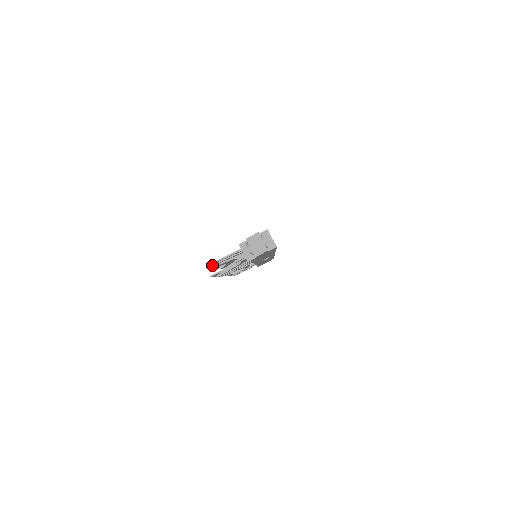
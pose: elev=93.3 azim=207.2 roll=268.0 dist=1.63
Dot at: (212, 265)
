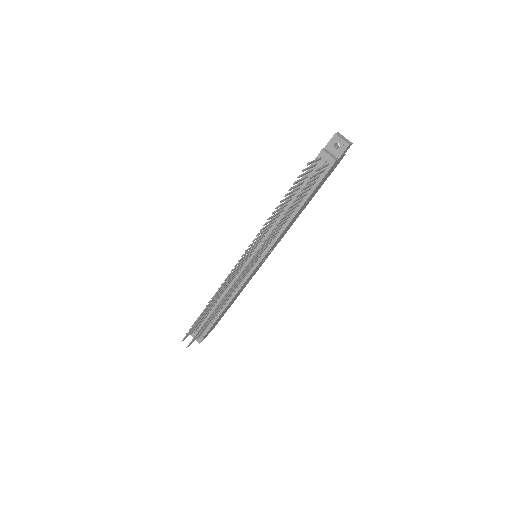
Dot at: (300, 175)
